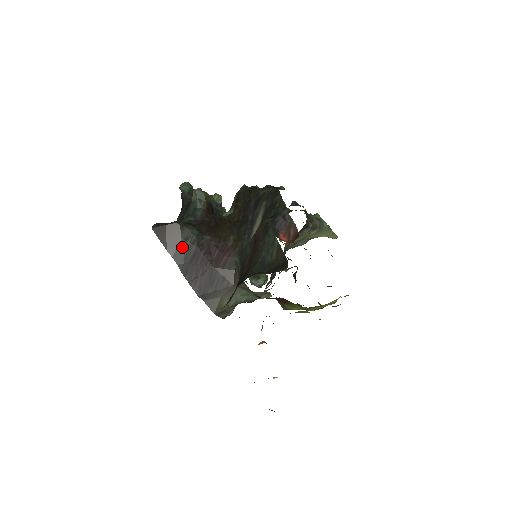
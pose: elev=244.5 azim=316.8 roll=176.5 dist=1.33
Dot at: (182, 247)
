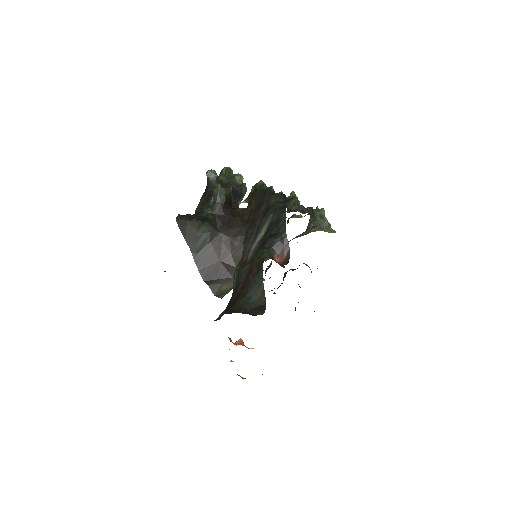
Dot at: (198, 240)
